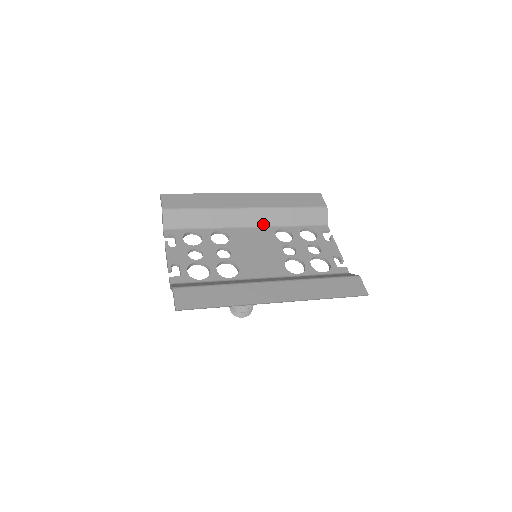
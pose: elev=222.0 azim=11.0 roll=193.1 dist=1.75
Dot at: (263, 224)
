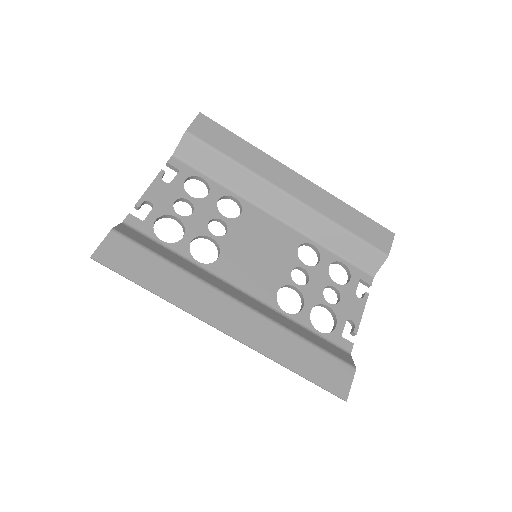
Dot at: (295, 224)
